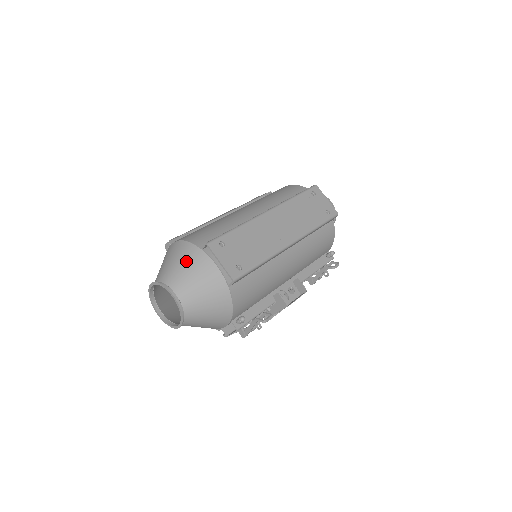
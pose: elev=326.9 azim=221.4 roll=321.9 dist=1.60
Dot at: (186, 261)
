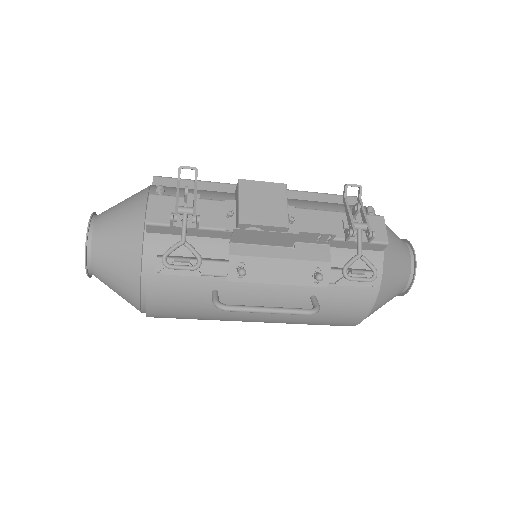
Dot at: occluded
